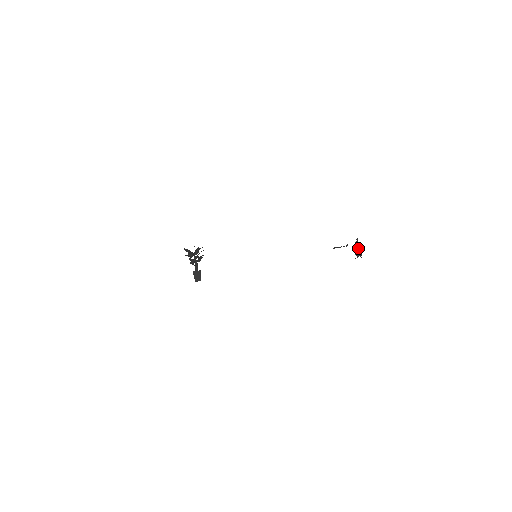
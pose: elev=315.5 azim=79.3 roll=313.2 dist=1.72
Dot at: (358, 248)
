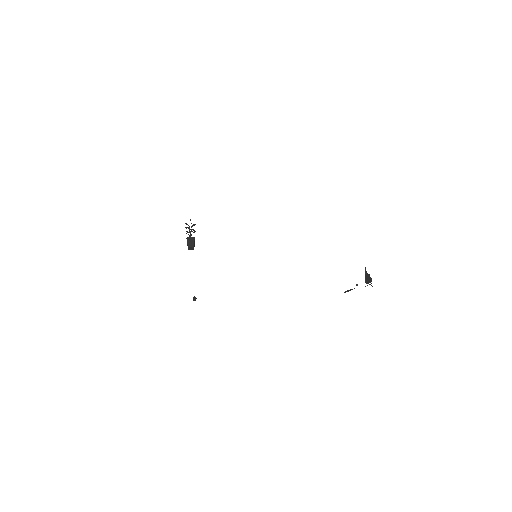
Dot at: (367, 275)
